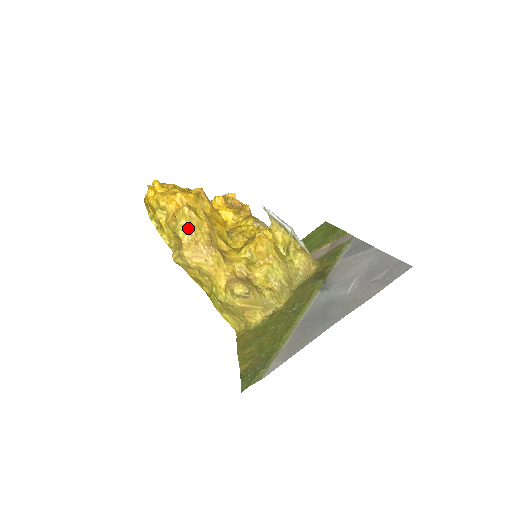
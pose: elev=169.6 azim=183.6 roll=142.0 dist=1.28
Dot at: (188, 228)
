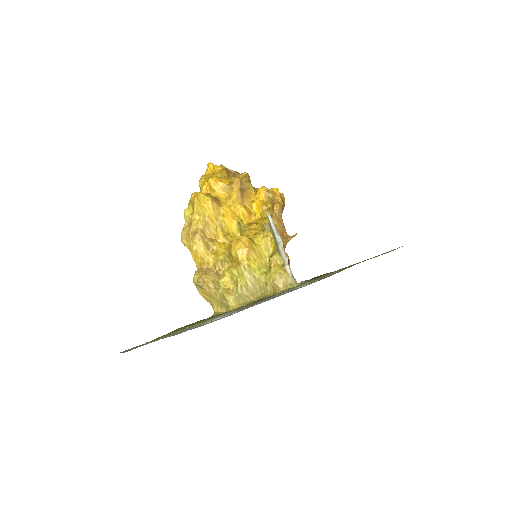
Dot at: (191, 212)
